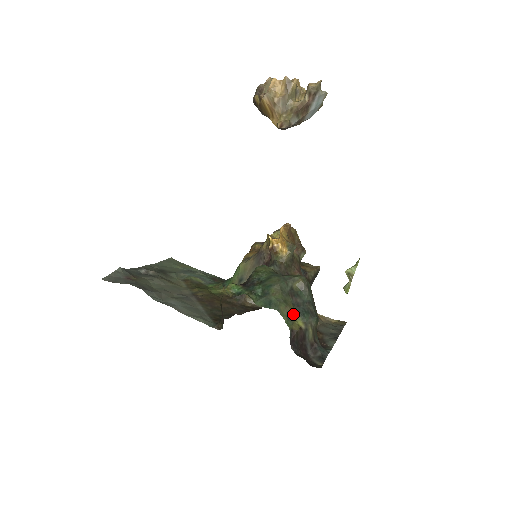
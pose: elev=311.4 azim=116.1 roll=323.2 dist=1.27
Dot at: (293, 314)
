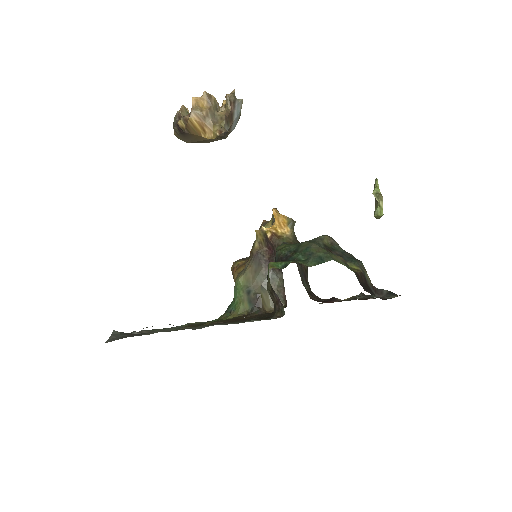
Dot at: (345, 261)
